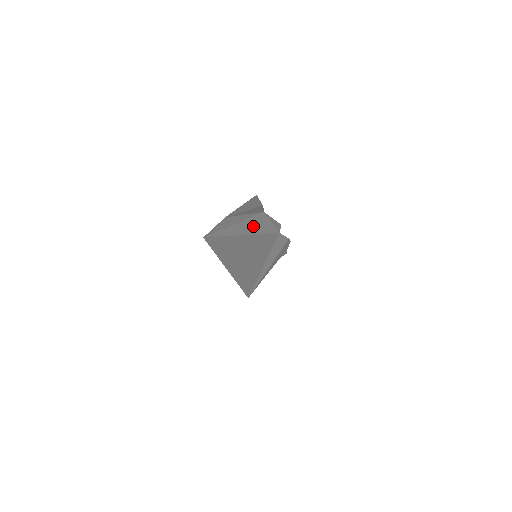
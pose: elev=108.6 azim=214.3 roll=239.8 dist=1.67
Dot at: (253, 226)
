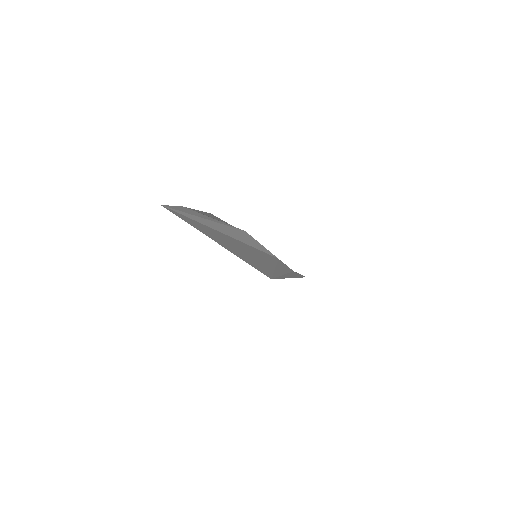
Dot at: (233, 233)
